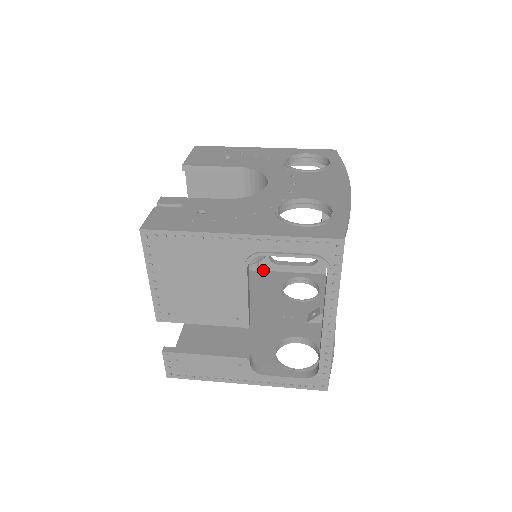
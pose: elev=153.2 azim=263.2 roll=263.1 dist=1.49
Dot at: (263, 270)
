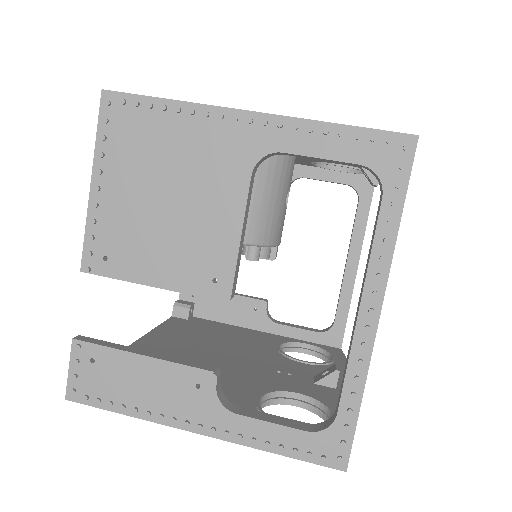
Dot at: (255, 329)
